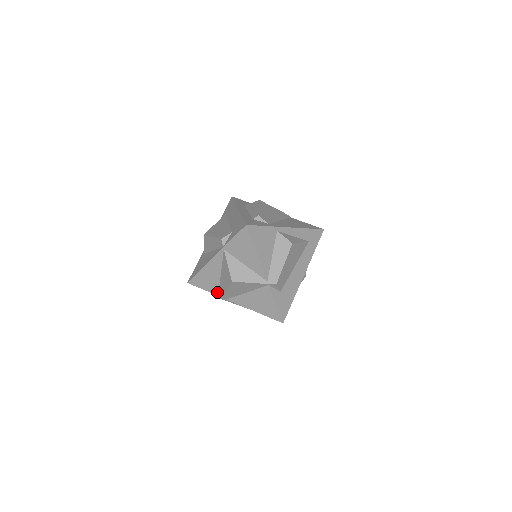
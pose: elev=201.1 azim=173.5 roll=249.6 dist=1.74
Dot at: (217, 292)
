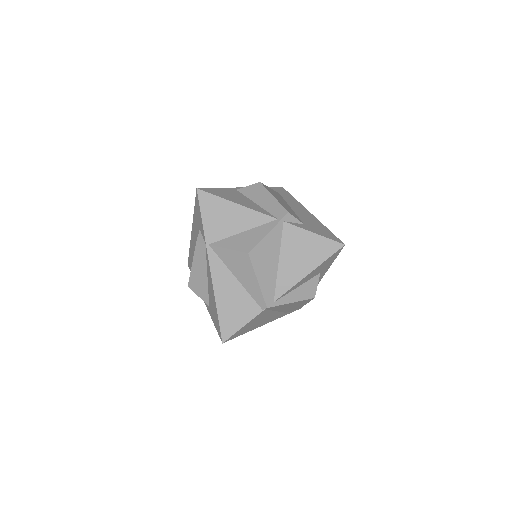
Dot at: (257, 307)
